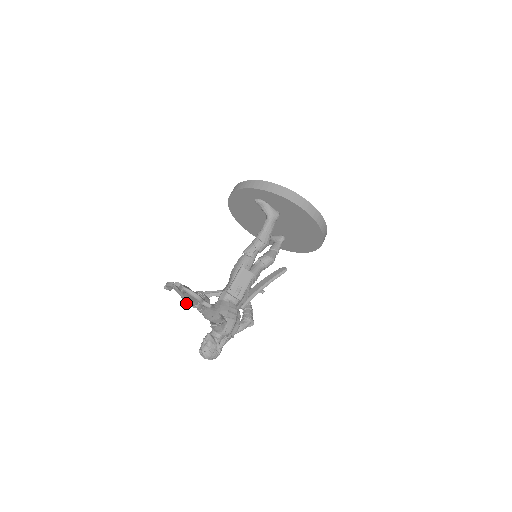
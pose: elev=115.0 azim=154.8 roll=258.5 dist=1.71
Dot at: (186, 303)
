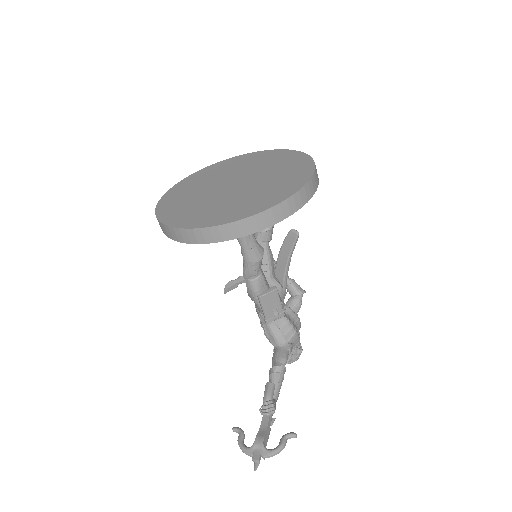
Dot at: occluded
